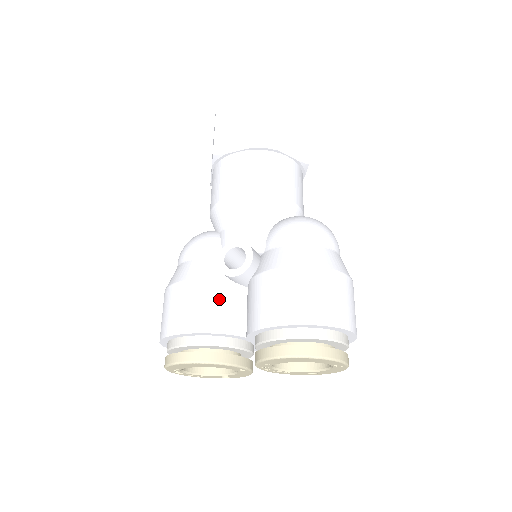
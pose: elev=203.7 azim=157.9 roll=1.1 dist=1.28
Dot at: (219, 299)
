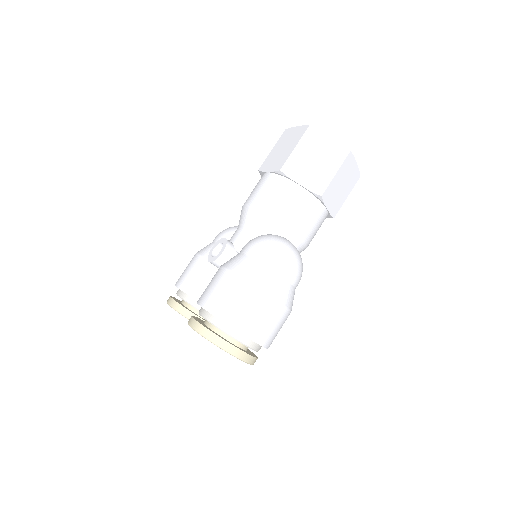
Dot at: (202, 274)
